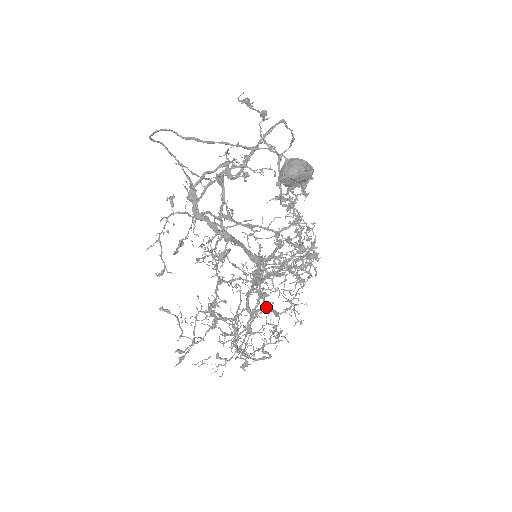
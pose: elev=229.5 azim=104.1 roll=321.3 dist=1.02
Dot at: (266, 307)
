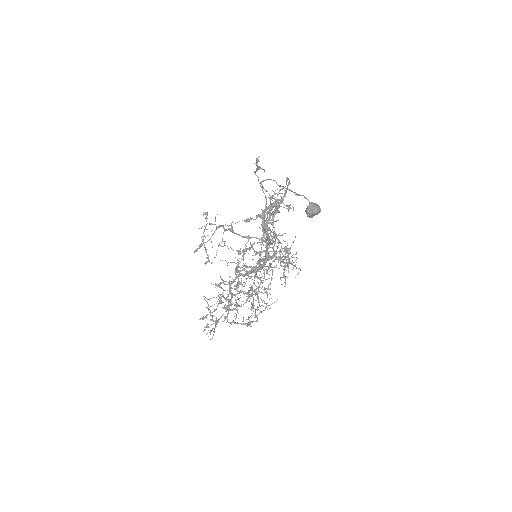
Dot at: (241, 292)
